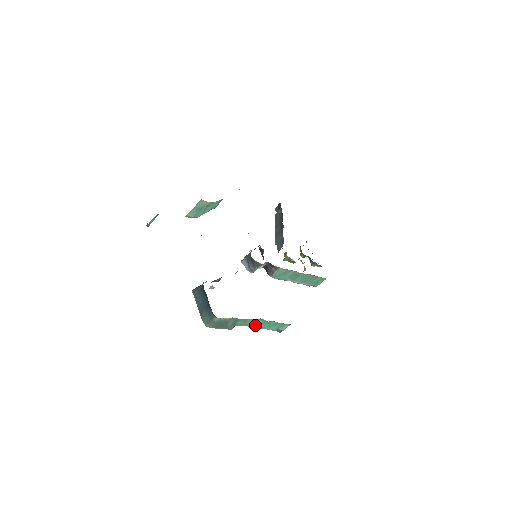
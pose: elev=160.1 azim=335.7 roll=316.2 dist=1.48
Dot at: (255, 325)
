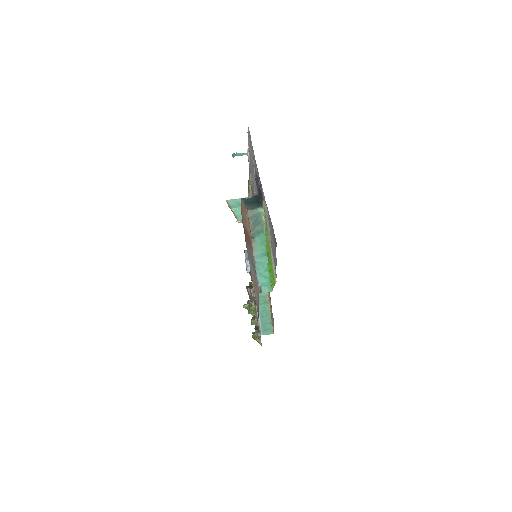
Dot at: (258, 259)
